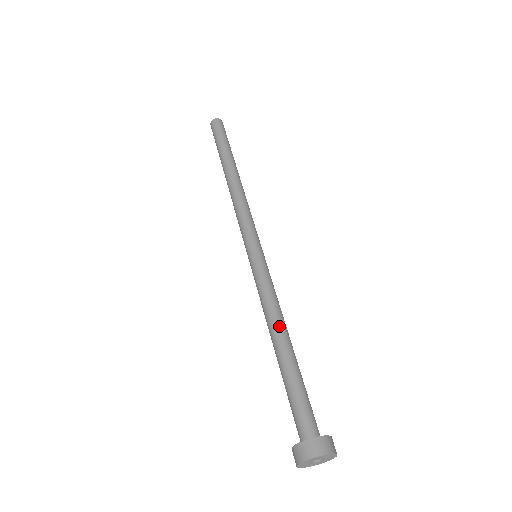
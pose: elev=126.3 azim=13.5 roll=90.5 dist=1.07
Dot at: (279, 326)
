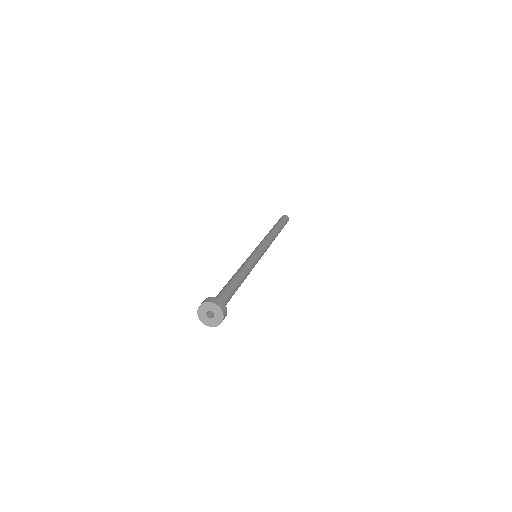
Dot at: (240, 272)
